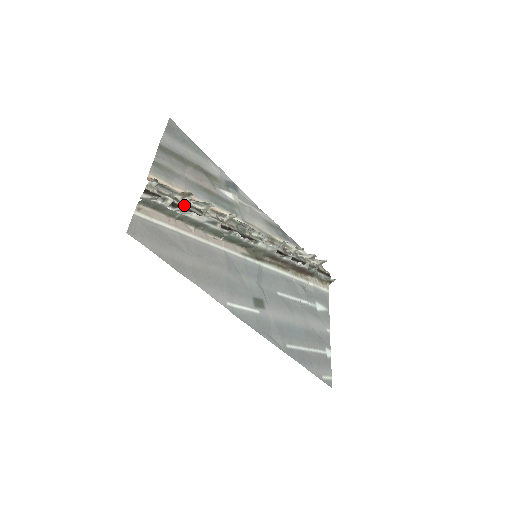
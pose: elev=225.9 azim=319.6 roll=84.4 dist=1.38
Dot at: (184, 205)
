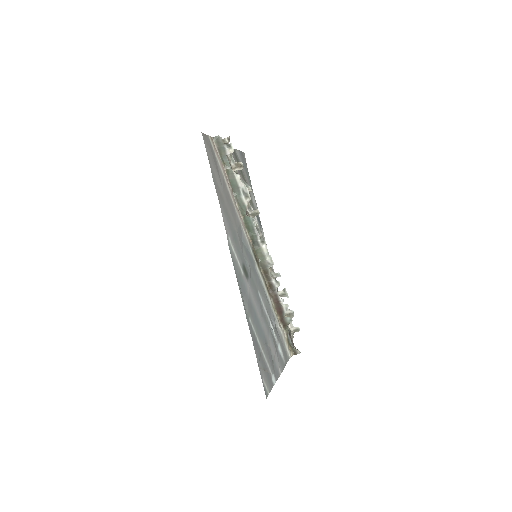
Dot at: occluded
